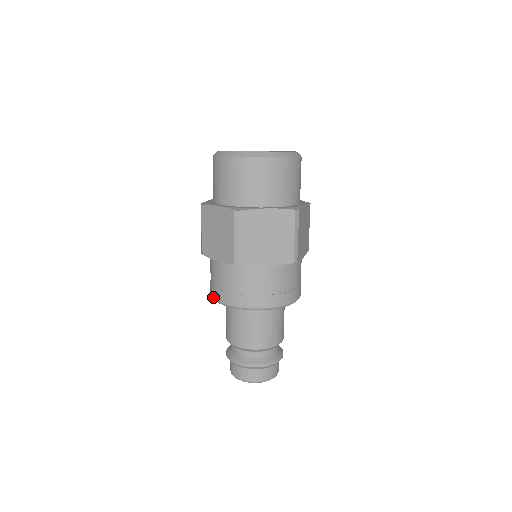
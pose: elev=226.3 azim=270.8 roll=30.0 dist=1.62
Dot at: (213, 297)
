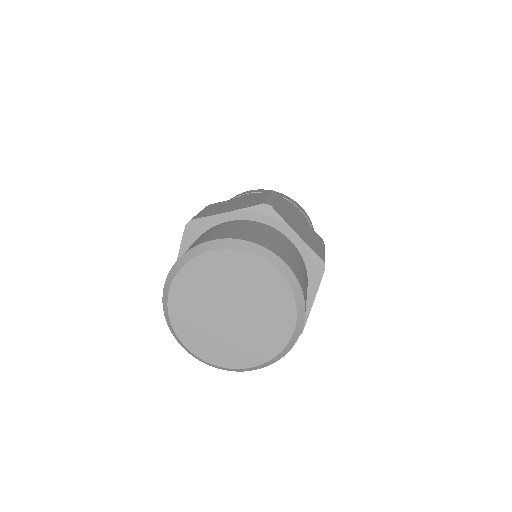
Dot at: occluded
